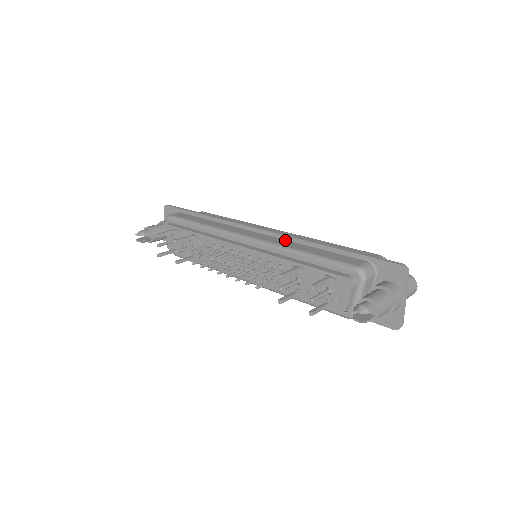
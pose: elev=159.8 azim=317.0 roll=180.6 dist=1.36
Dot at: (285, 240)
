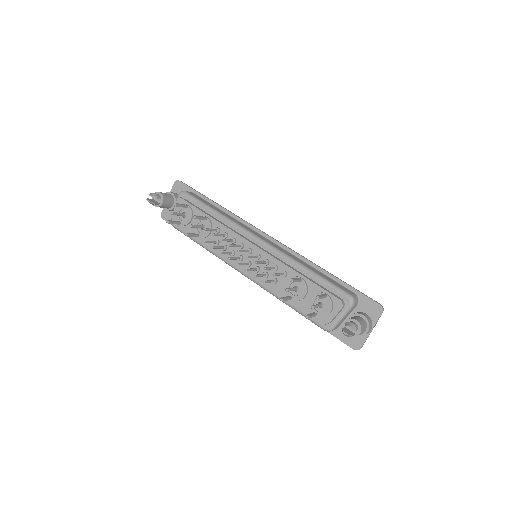
Dot at: (290, 253)
